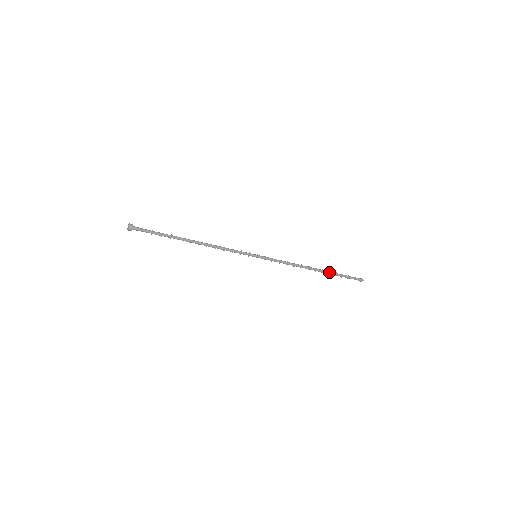
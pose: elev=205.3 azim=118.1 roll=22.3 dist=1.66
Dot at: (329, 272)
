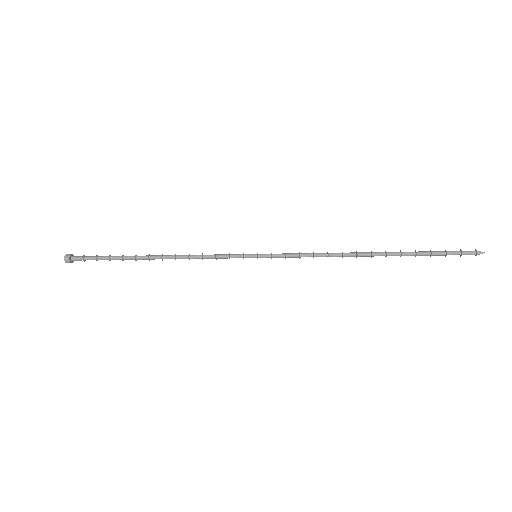
Dot at: (399, 252)
